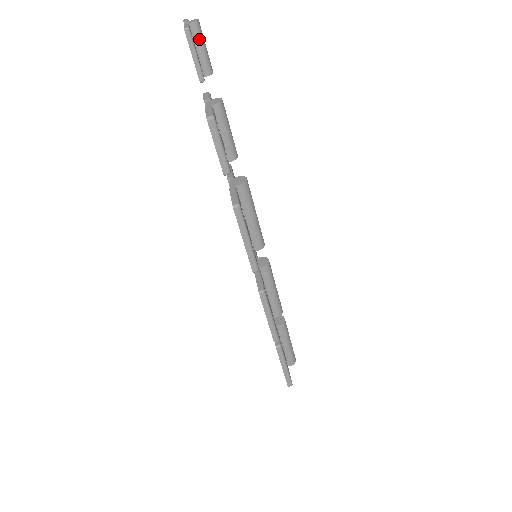
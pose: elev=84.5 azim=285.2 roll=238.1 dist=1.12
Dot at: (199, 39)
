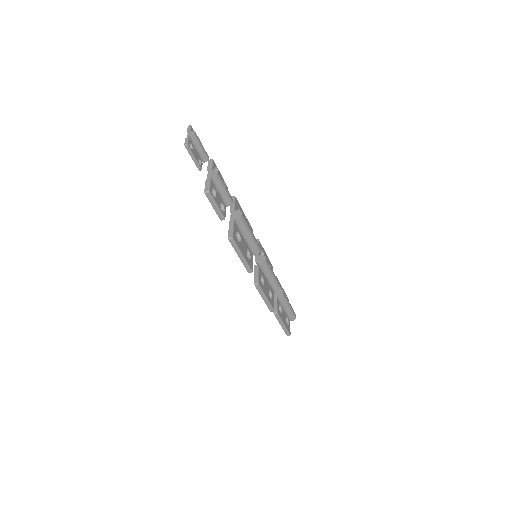
Dot at: (197, 144)
